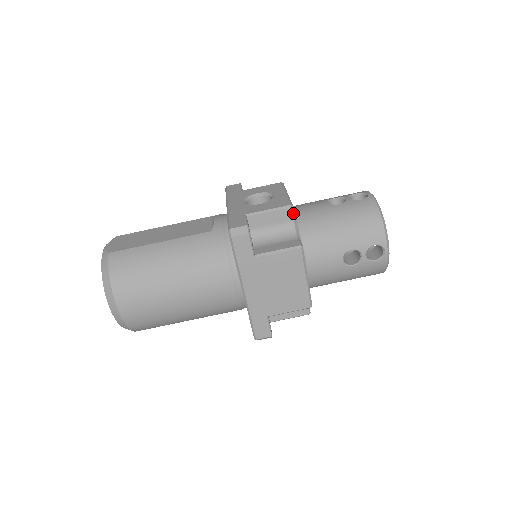
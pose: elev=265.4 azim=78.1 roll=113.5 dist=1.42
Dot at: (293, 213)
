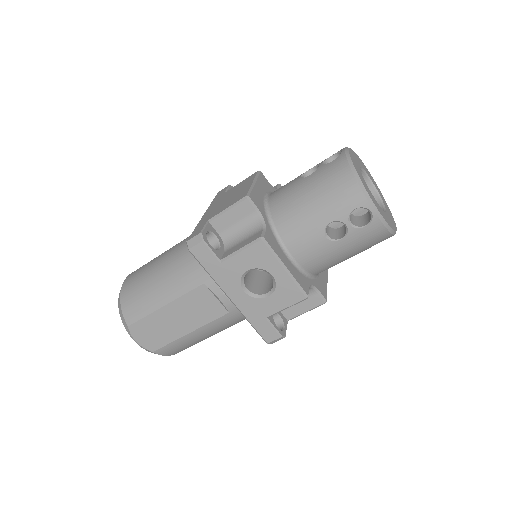
Dot at: (308, 293)
